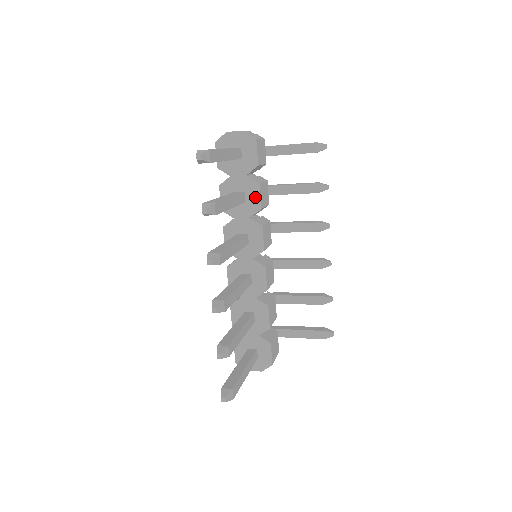
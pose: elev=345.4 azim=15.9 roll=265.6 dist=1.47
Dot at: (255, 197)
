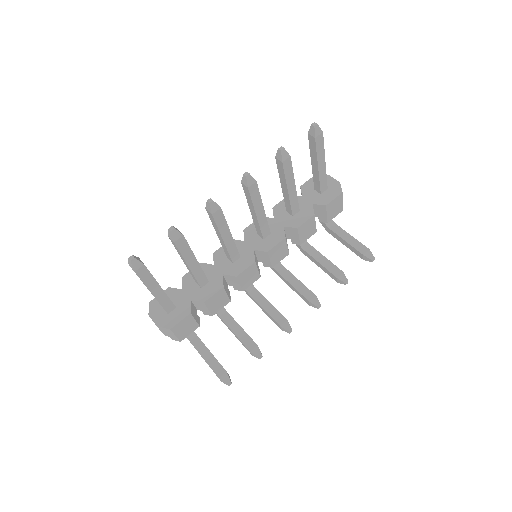
Dot at: (302, 219)
